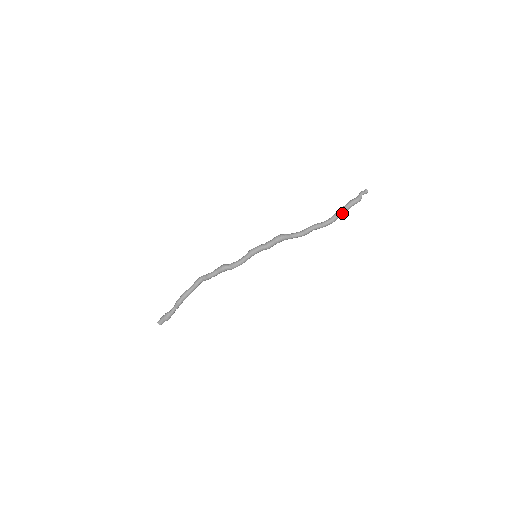
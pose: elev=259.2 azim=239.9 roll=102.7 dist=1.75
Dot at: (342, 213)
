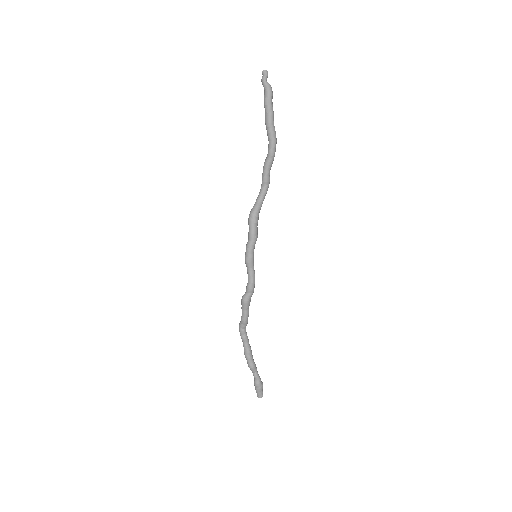
Dot at: (272, 123)
